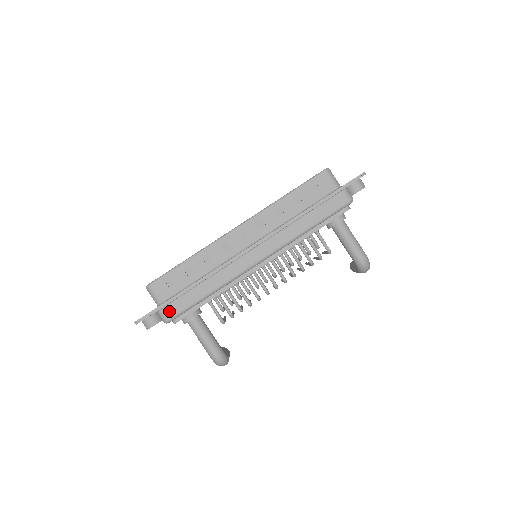
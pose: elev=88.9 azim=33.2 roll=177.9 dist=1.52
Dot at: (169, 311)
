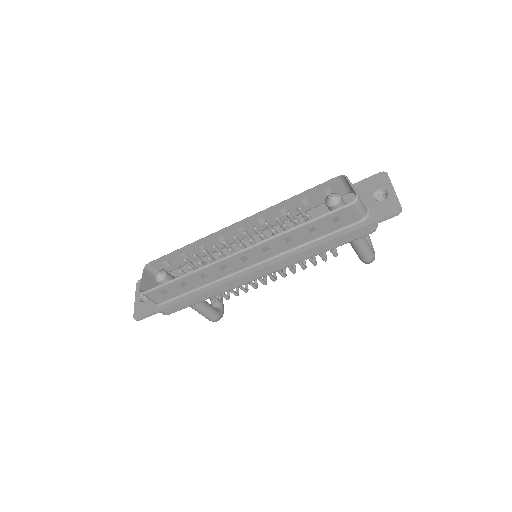
Dot at: (167, 311)
